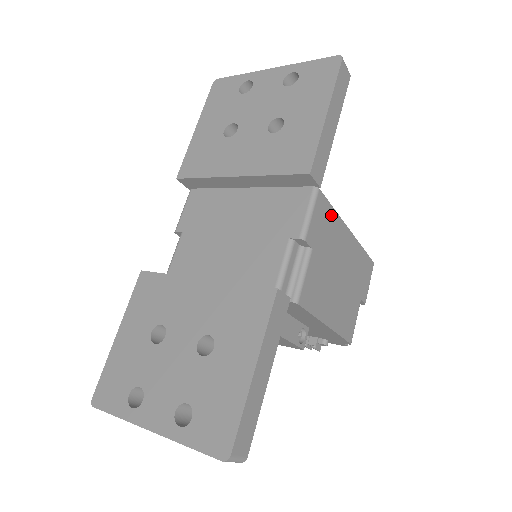
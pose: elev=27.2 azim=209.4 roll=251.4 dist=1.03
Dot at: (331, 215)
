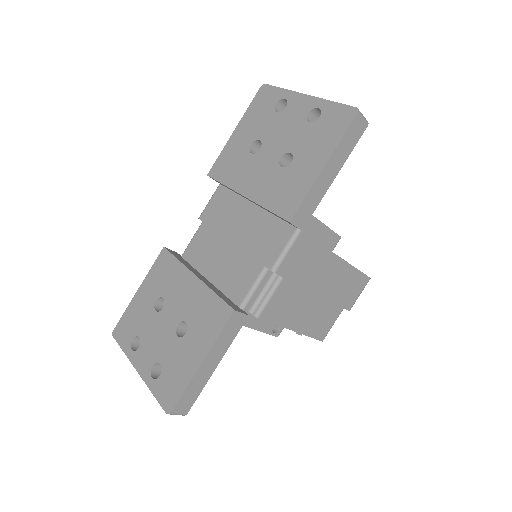
Dot at: (314, 249)
